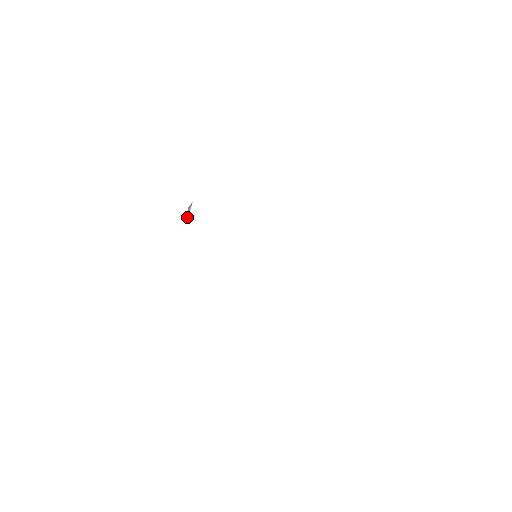
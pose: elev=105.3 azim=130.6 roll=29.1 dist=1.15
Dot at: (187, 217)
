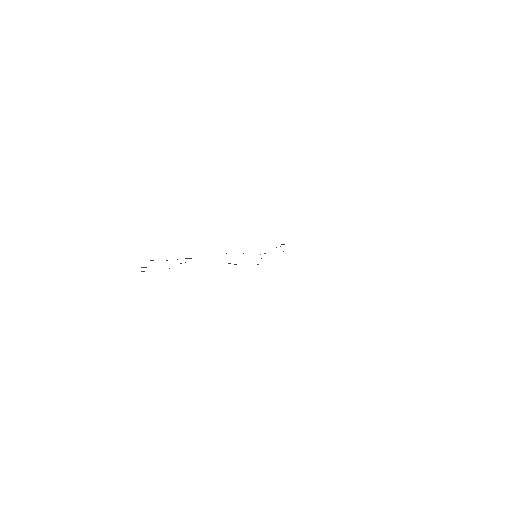
Dot at: occluded
